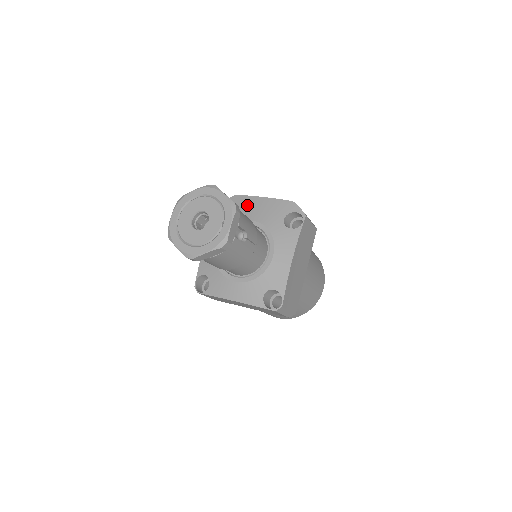
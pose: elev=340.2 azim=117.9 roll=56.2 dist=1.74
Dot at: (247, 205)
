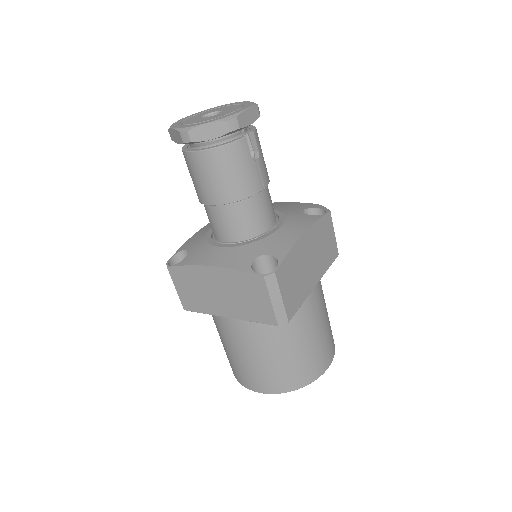
Dot at: occluded
